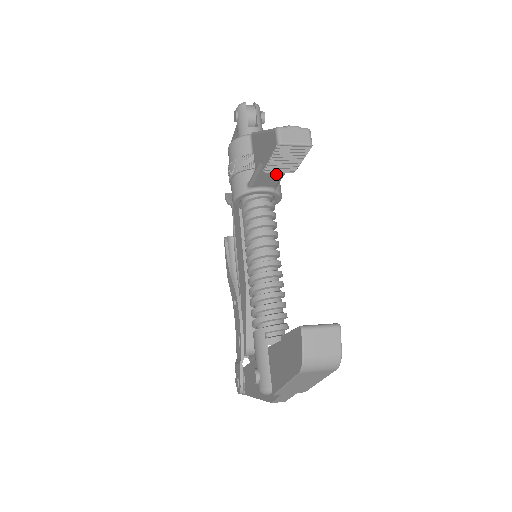
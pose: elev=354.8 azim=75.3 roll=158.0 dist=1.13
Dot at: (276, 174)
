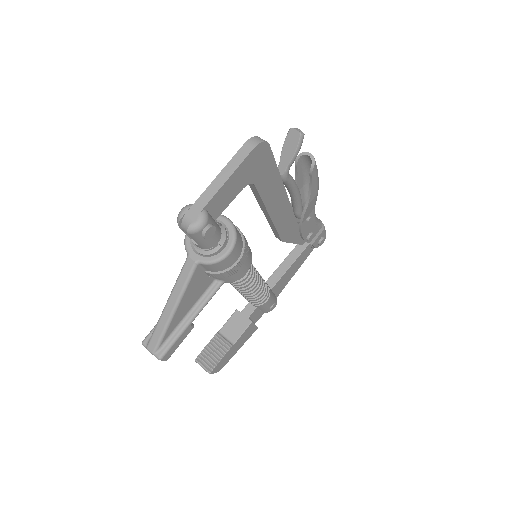
Dot at: (199, 302)
